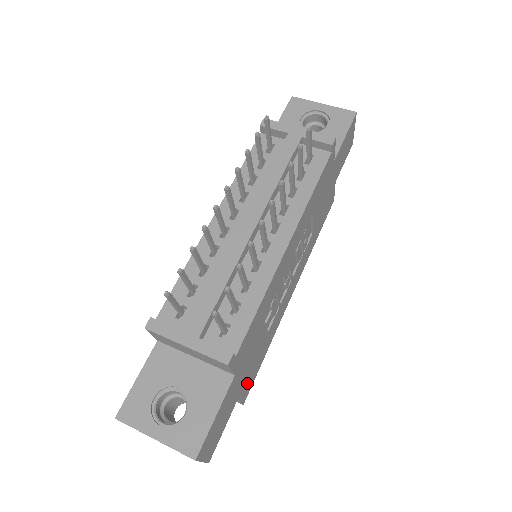
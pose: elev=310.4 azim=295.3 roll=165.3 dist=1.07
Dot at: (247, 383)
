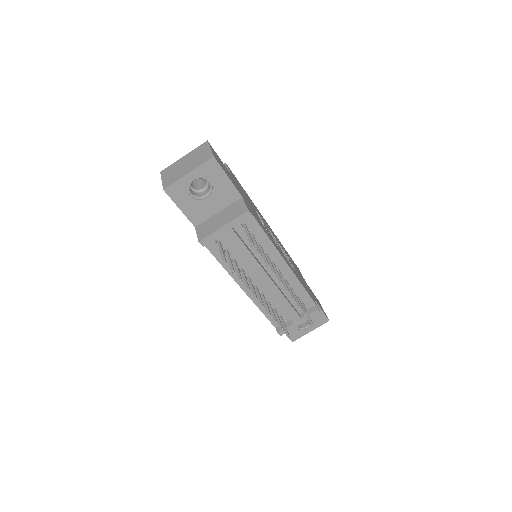
Dot at: (300, 273)
